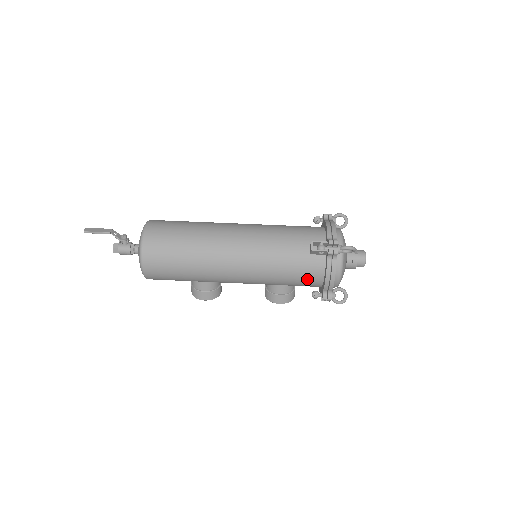
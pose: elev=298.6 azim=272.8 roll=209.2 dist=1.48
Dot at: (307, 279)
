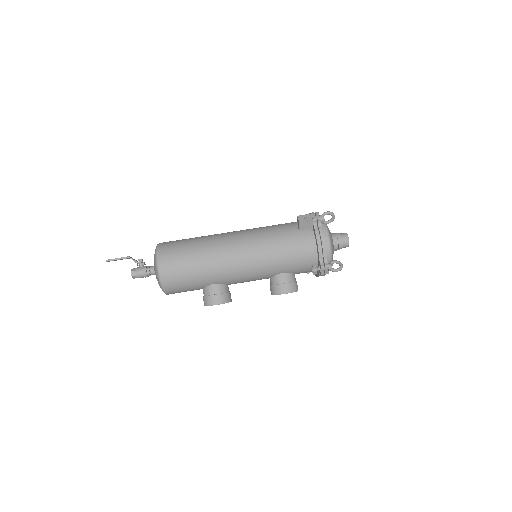
Dot at: (303, 253)
